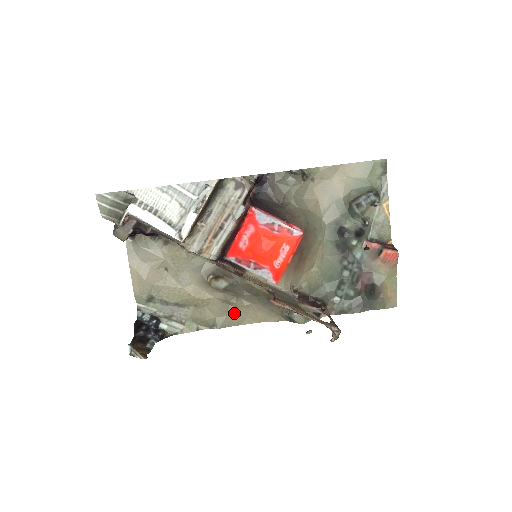
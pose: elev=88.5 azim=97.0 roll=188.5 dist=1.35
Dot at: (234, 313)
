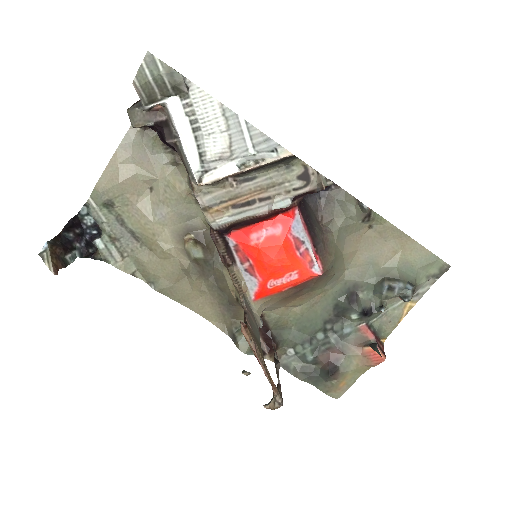
Dot at: (184, 288)
